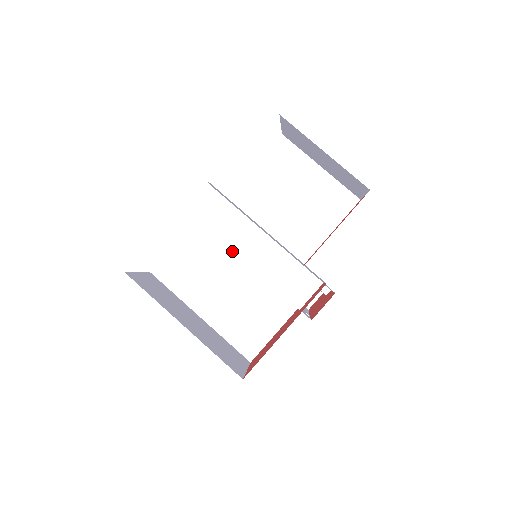
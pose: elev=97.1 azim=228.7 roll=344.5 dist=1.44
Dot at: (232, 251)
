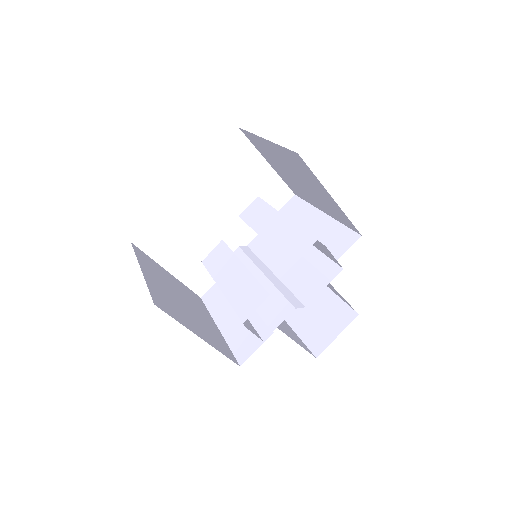
Dot at: (254, 230)
